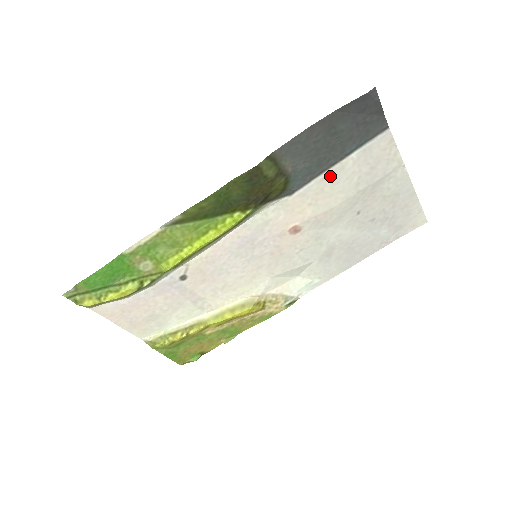
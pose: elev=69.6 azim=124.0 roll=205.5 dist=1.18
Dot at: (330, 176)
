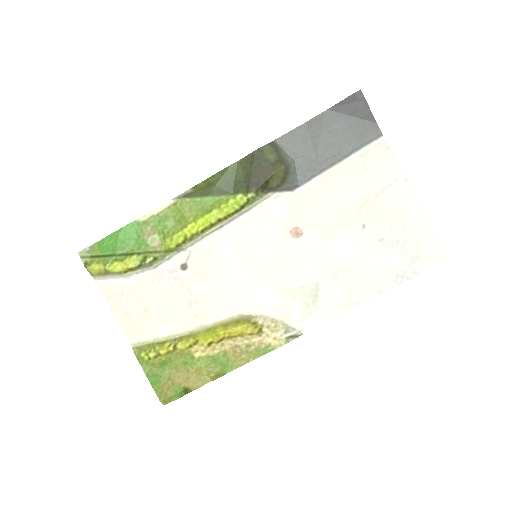
Dot at: (330, 177)
